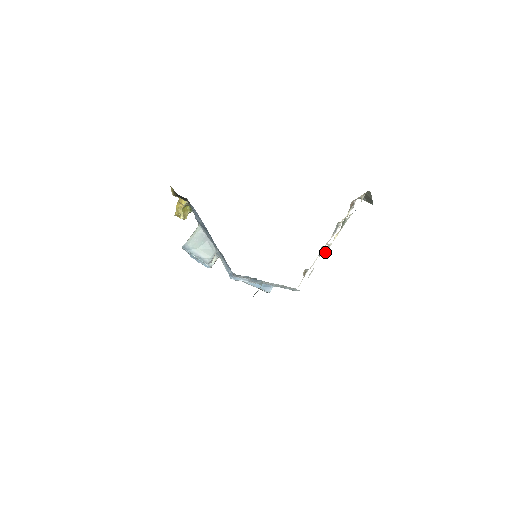
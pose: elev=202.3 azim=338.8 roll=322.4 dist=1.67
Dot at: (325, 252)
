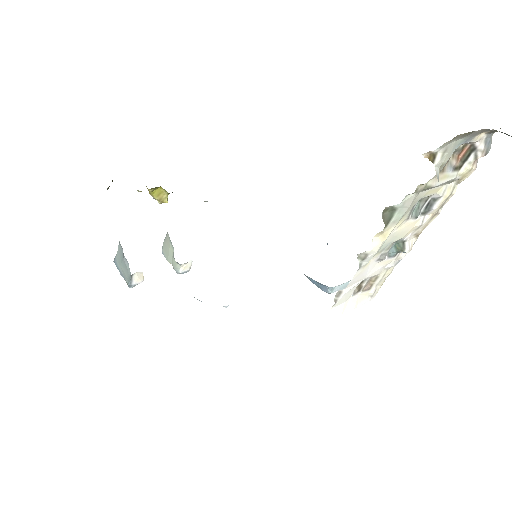
Dot at: (362, 264)
